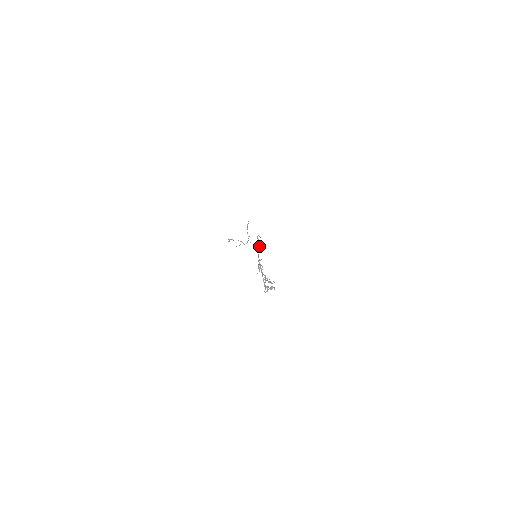
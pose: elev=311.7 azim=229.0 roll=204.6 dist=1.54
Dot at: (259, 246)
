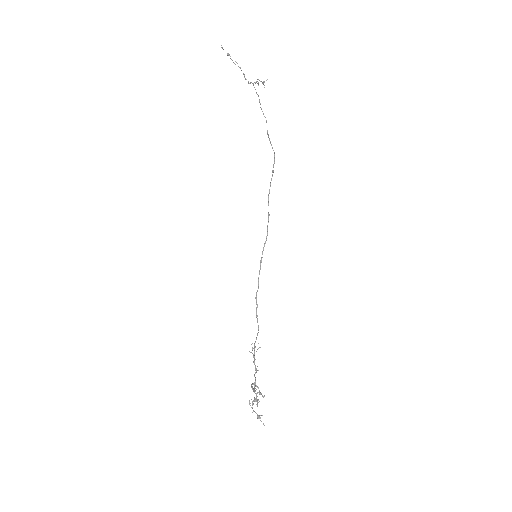
Dot at: (266, 237)
